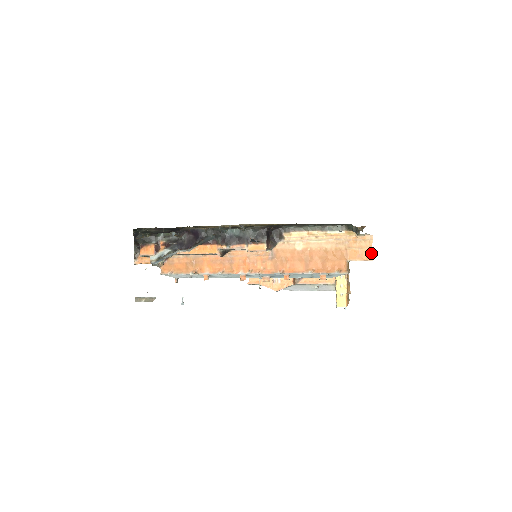
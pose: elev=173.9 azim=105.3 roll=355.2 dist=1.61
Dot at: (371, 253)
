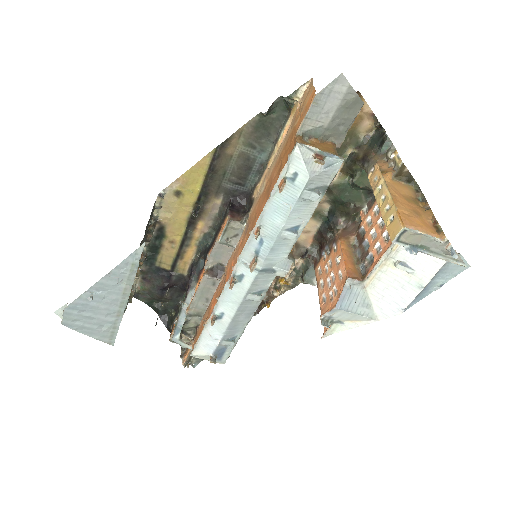
Dot at: (313, 92)
